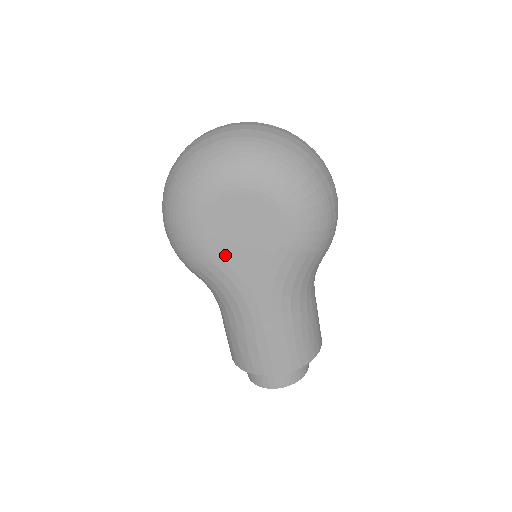
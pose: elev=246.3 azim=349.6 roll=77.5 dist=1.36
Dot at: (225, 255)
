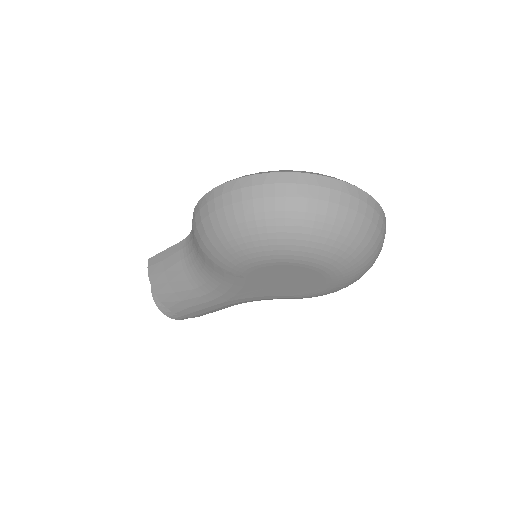
Dot at: (252, 280)
